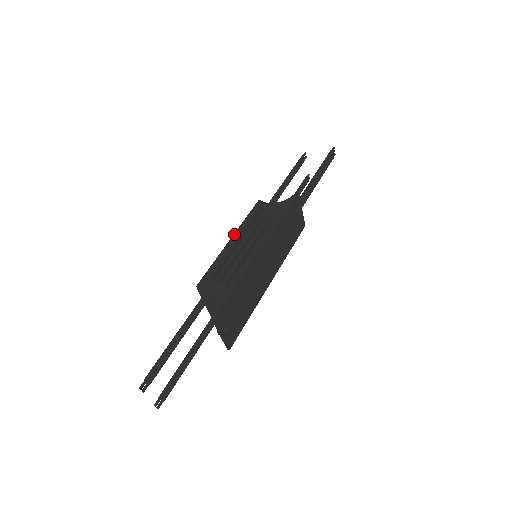
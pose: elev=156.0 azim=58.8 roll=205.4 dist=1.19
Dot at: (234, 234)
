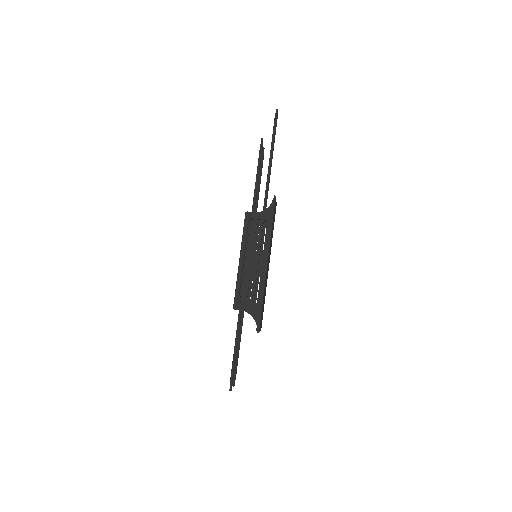
Dot at: (241, 254)
